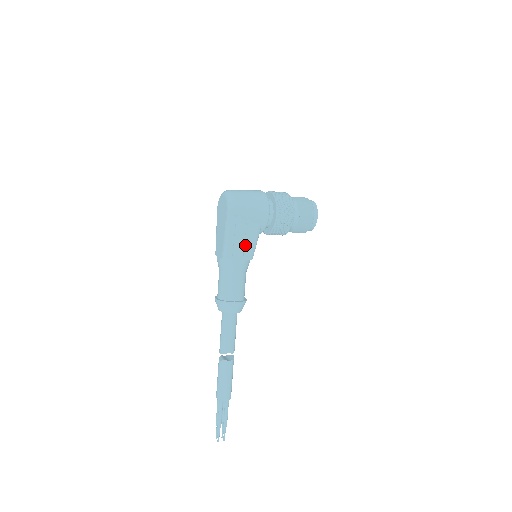
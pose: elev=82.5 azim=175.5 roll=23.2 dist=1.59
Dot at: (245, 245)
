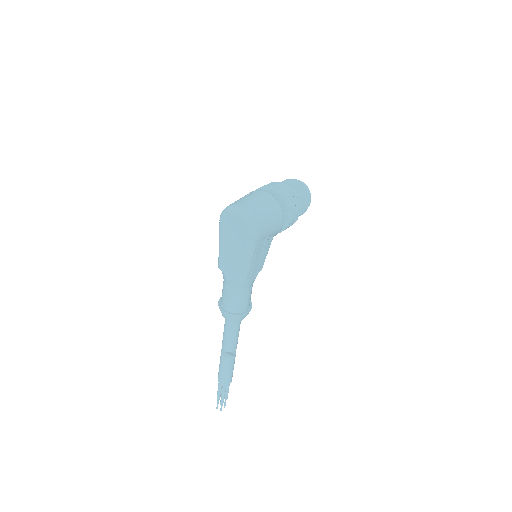
Dot at: (261, 261)
